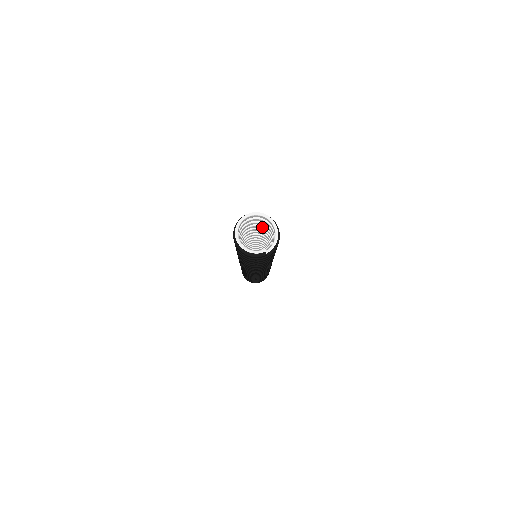
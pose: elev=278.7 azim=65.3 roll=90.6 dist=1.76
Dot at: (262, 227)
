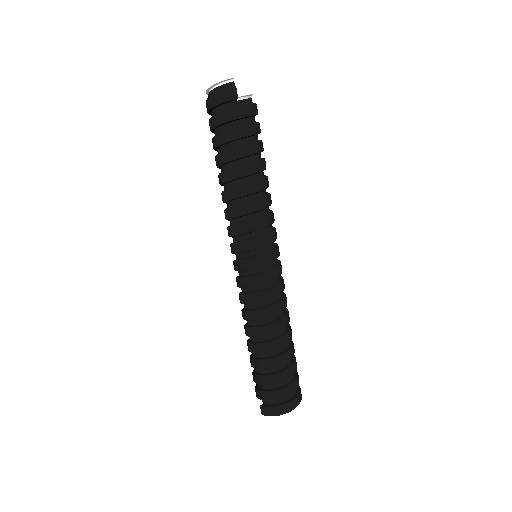
Dot at: occluded
